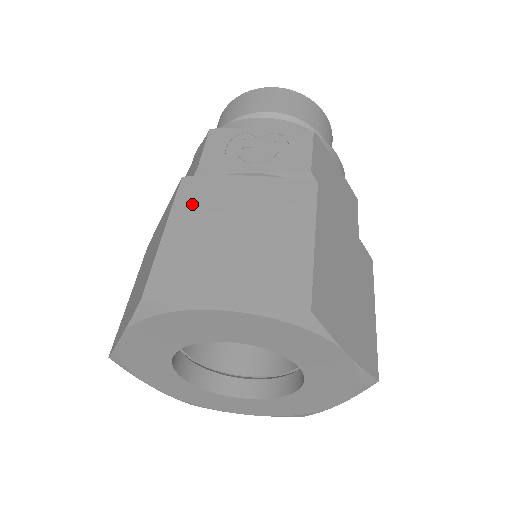
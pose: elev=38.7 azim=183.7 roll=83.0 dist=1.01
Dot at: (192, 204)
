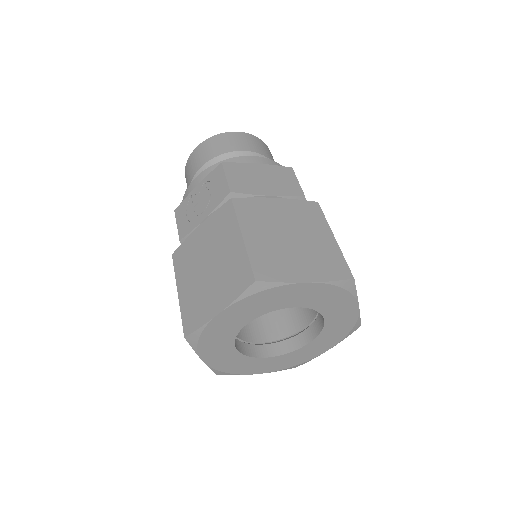
Dot at: (182, 267)
